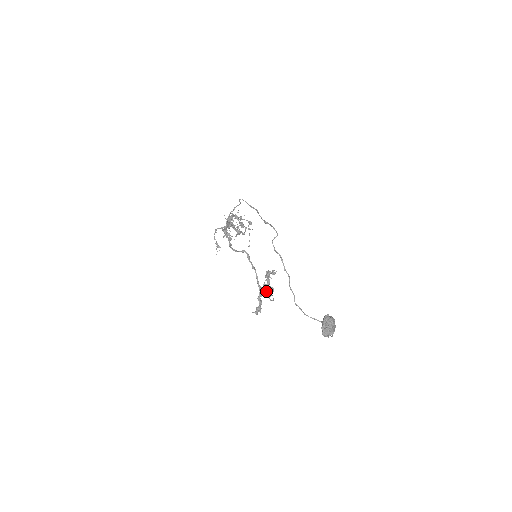
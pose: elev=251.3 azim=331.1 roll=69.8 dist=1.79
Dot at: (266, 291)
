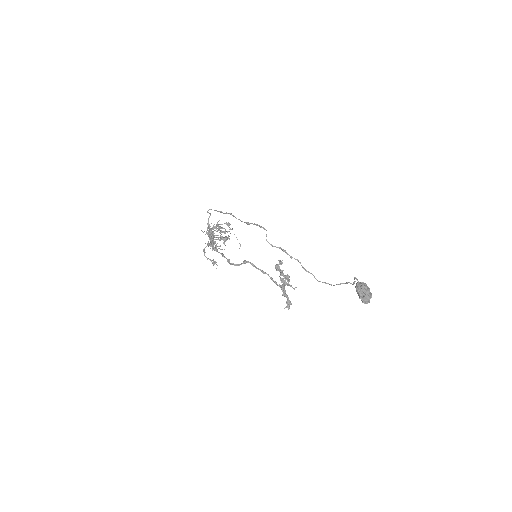
Dot at: occluded
